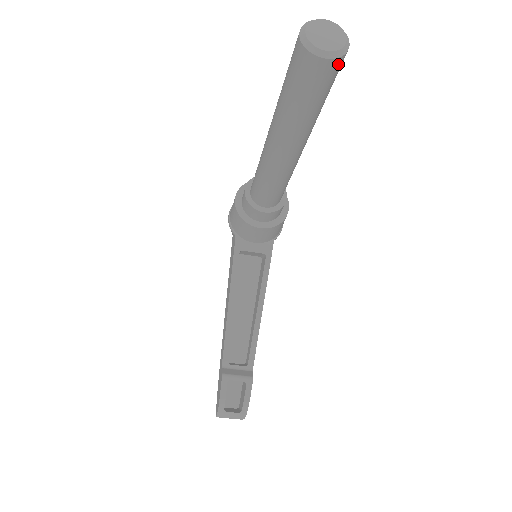
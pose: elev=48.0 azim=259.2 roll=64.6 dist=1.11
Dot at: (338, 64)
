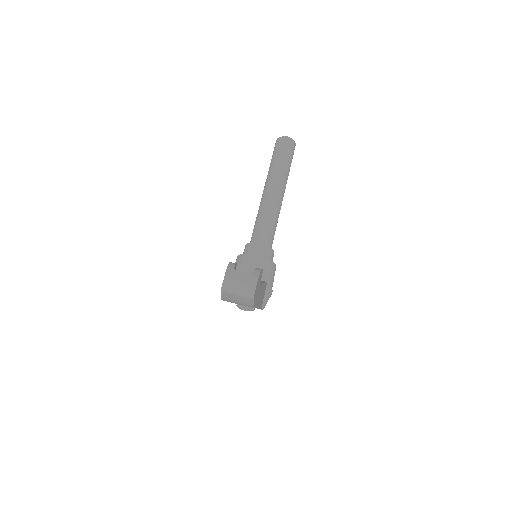
Dot at: (293, 143)
